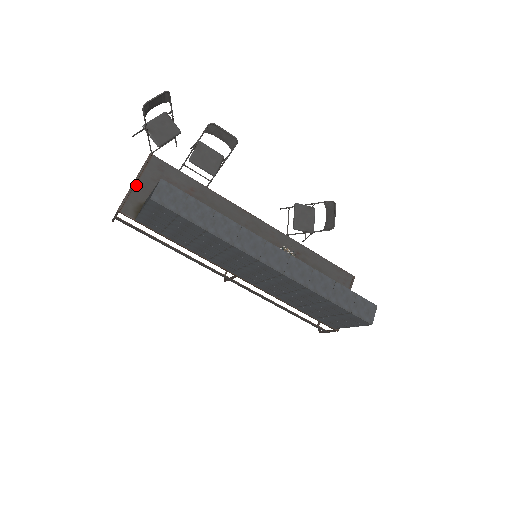
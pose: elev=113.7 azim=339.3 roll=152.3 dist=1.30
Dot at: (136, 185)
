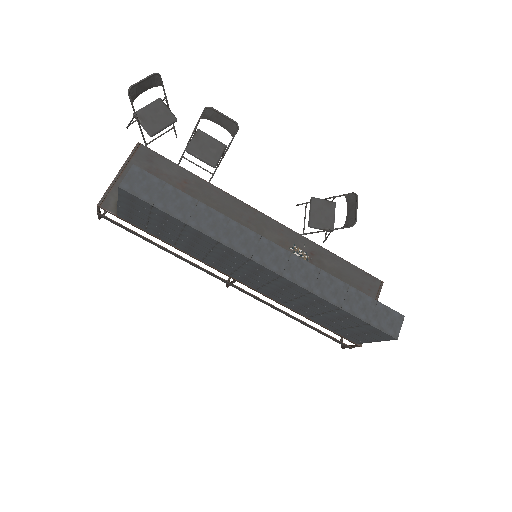
Dot at: (120, 177)
